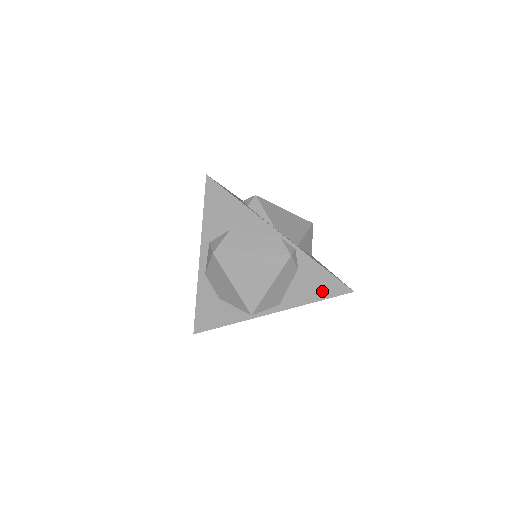
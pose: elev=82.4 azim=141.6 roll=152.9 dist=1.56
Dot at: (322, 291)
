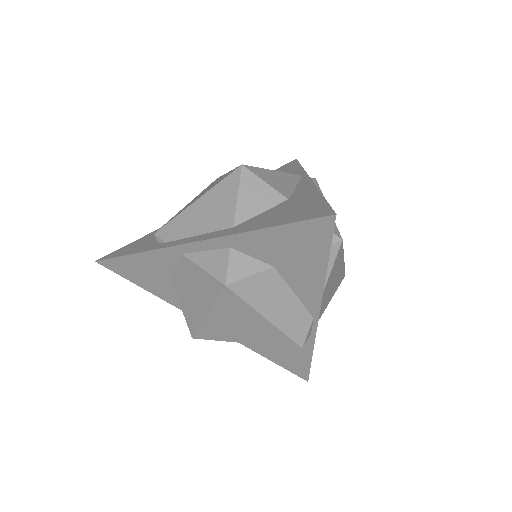
Dot at: (283, 360)
